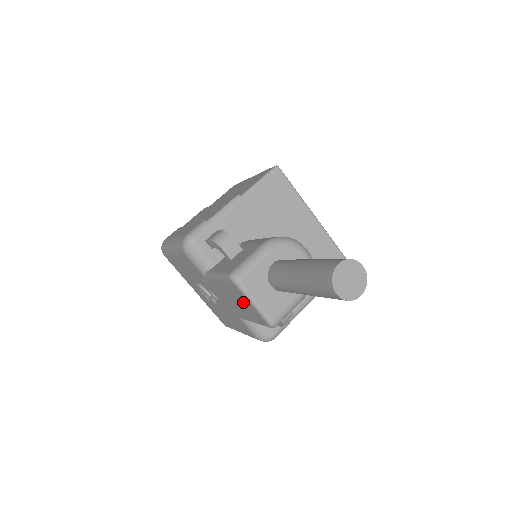
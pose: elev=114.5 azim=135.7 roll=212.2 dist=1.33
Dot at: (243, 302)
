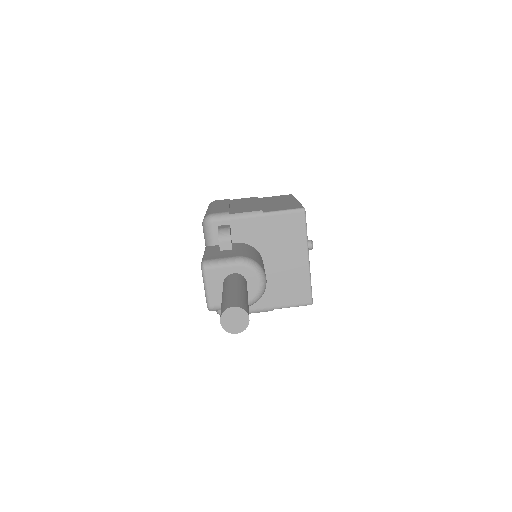
Dot at: occluded
